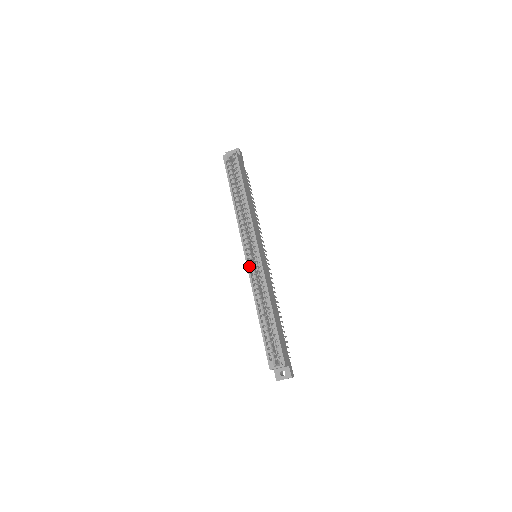
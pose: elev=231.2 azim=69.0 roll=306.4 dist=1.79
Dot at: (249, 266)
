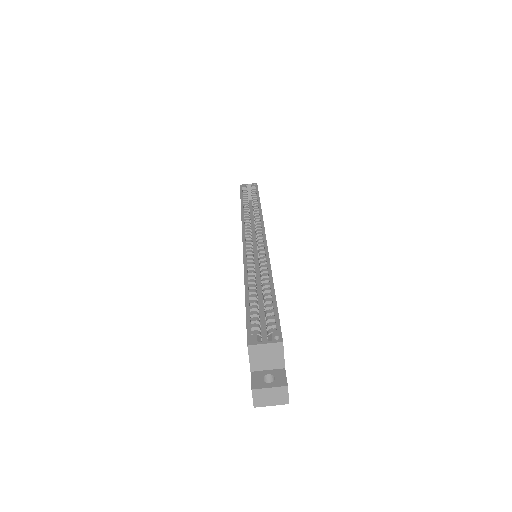
Dot at: (246, 247)
